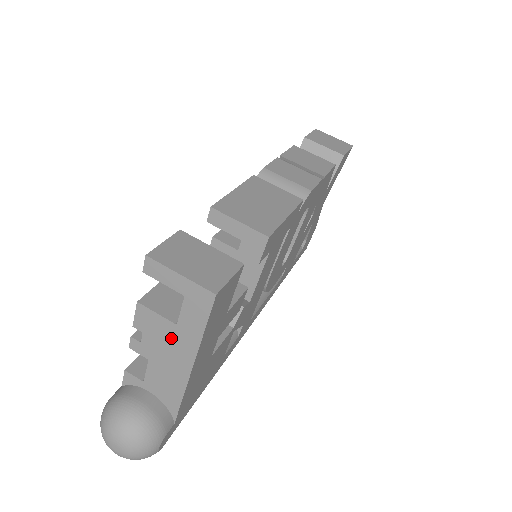
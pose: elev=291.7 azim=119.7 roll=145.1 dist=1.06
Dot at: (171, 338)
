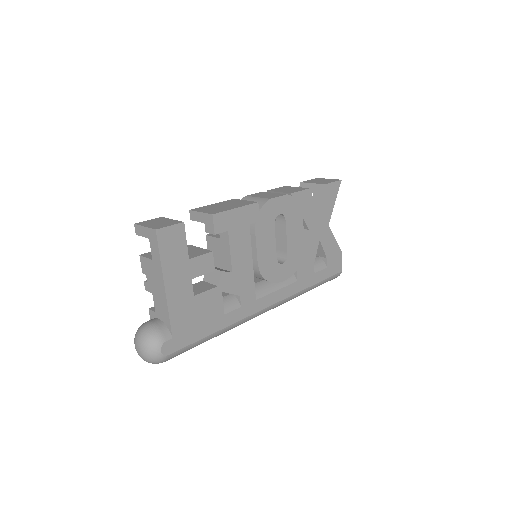
Dot at: (153, 271)
